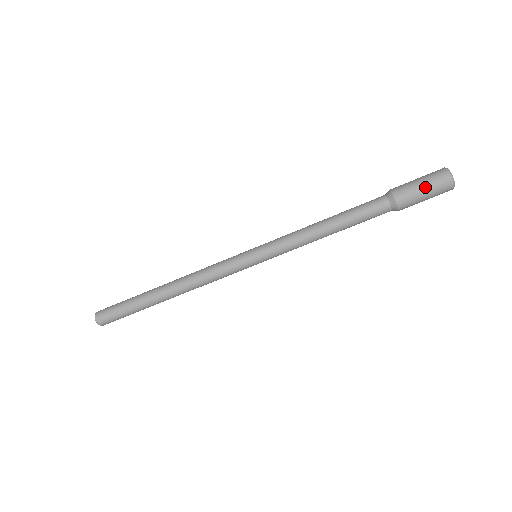
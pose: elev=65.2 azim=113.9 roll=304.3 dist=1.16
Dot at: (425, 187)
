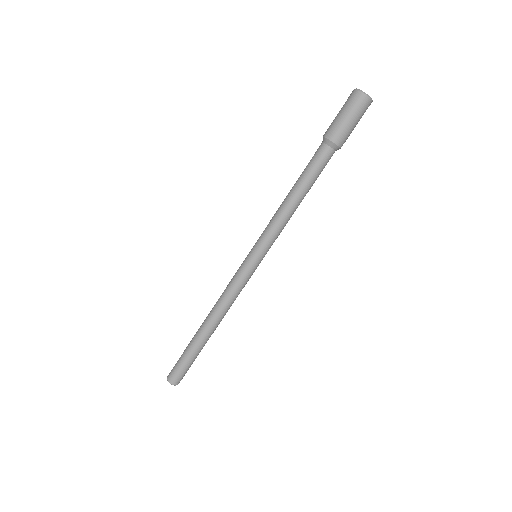
Dot at: (344, 113)
